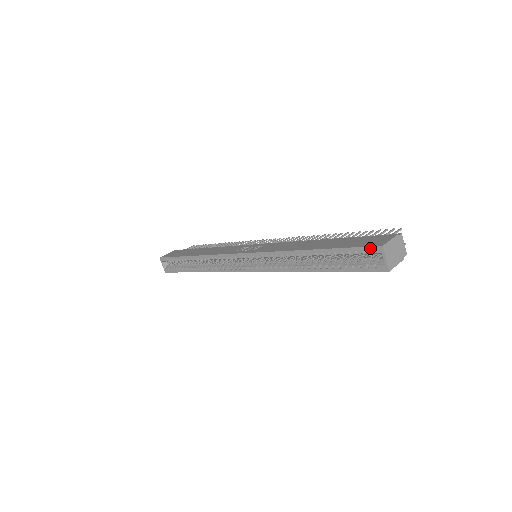
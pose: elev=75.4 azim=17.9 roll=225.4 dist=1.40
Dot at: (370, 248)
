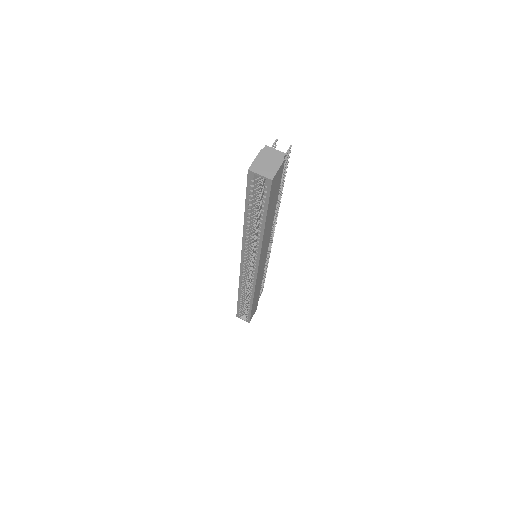
Dot at: (248, 179)
